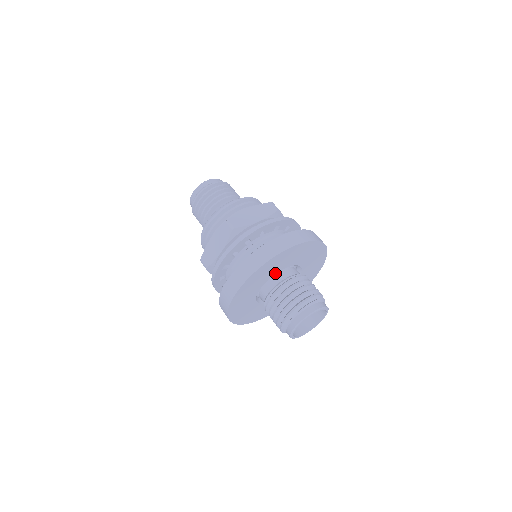
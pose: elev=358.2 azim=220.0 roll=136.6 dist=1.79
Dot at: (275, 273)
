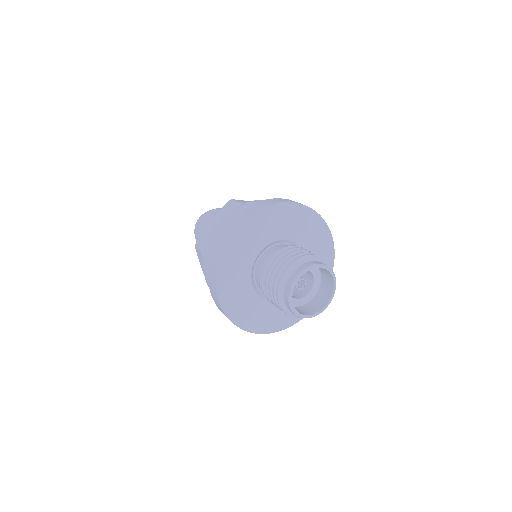
Dot at: (276, 239)
